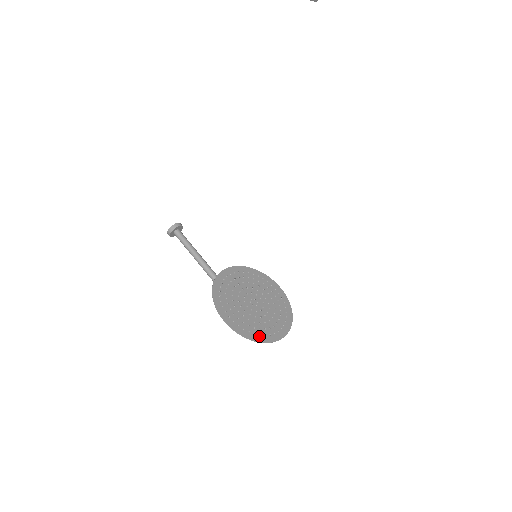
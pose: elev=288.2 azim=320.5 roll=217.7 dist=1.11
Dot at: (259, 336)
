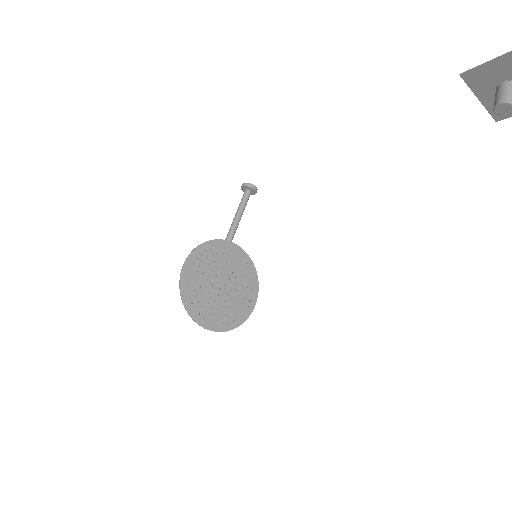
Dot at: (190, 304)
